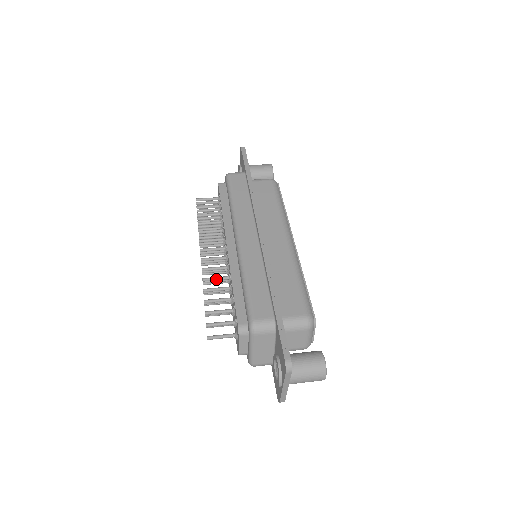
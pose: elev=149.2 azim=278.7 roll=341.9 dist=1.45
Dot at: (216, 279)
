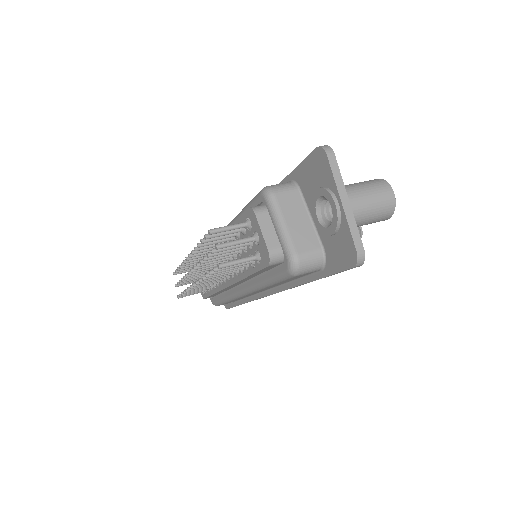
Dot at: occluded
